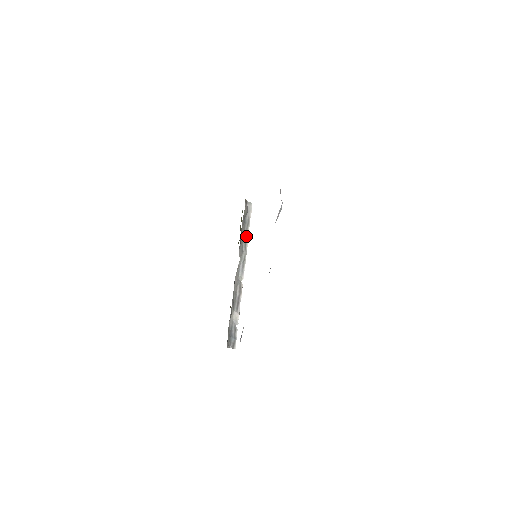
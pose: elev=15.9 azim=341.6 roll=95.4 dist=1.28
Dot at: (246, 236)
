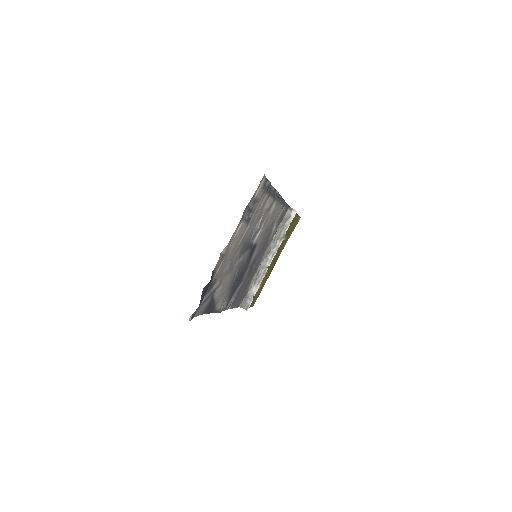
Dot at: (282, 235)
